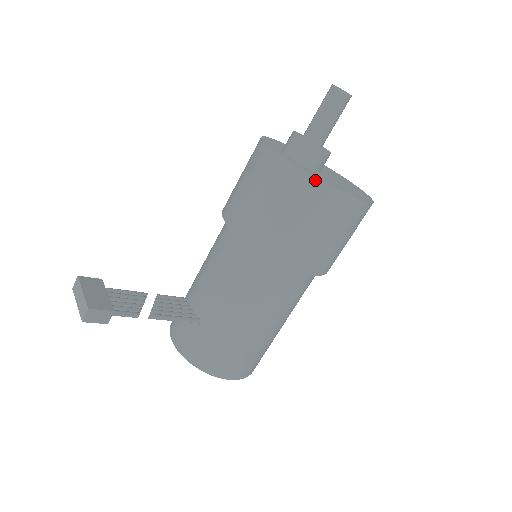
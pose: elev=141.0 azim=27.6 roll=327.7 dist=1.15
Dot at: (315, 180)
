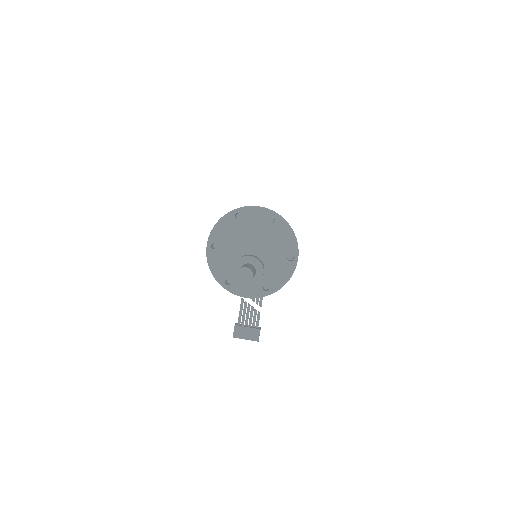
Dot at: occluded
